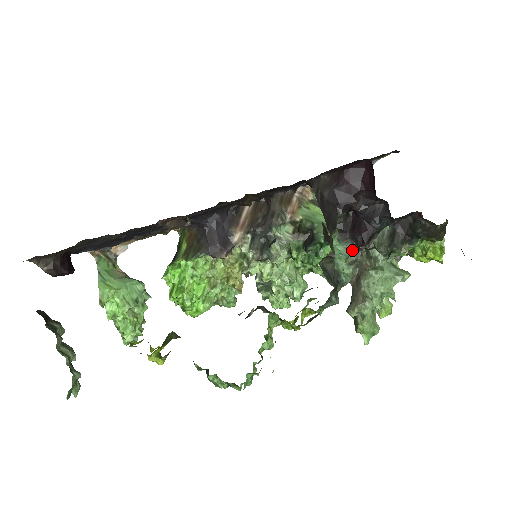
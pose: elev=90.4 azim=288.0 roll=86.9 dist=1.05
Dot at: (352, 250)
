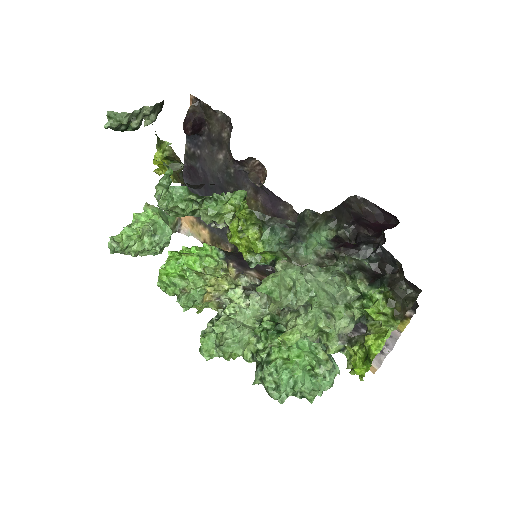
Dot at: (327, 254)
